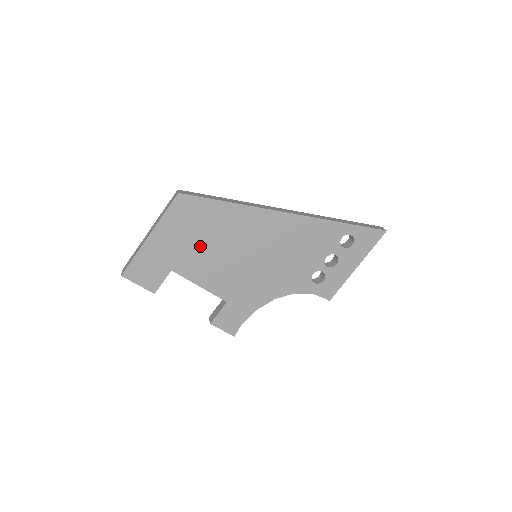
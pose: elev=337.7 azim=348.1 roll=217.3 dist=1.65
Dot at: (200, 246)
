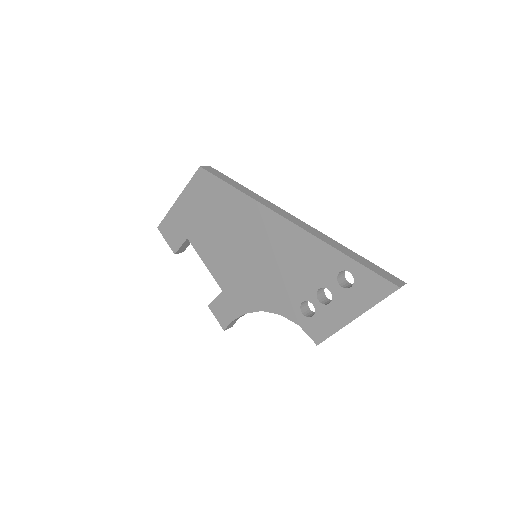
Dot at: (209, 224)
